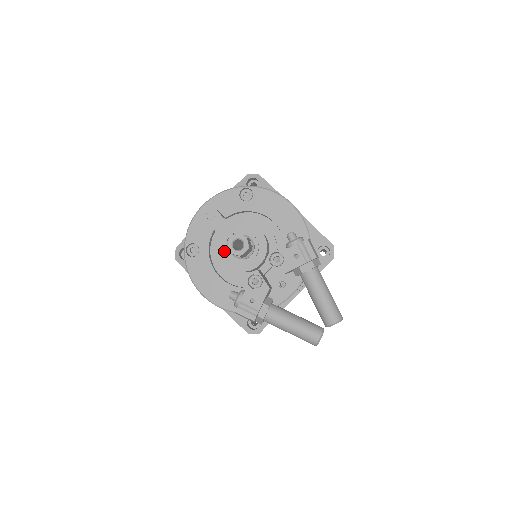
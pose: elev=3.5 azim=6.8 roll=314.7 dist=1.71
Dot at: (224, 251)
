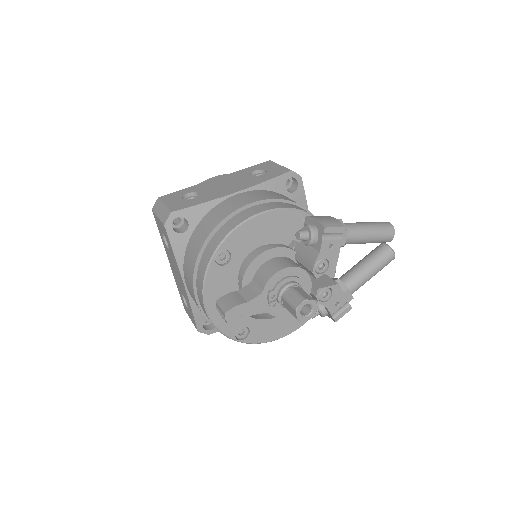
Dot at: (279, 312)
